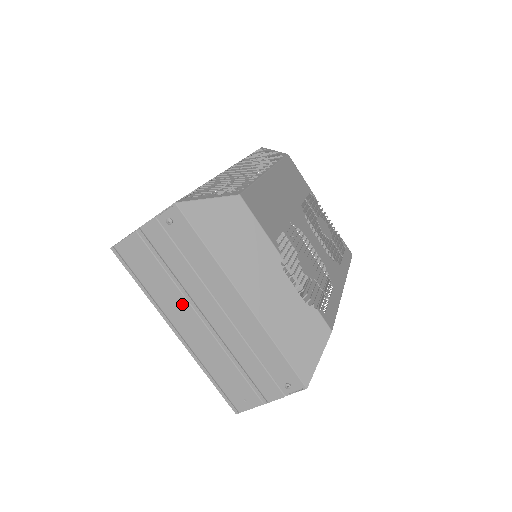
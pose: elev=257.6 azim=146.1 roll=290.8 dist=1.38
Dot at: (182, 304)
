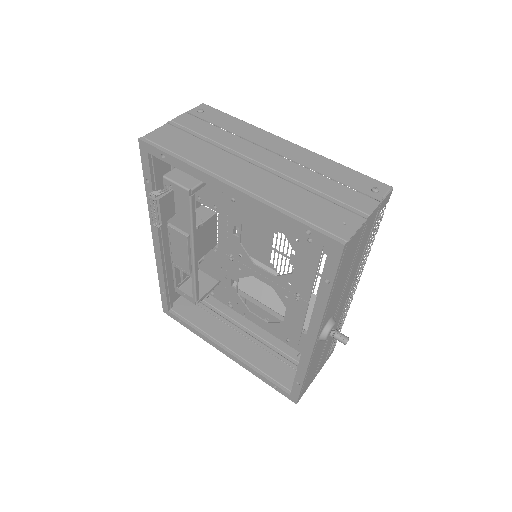
Dot at: (229, 159)
